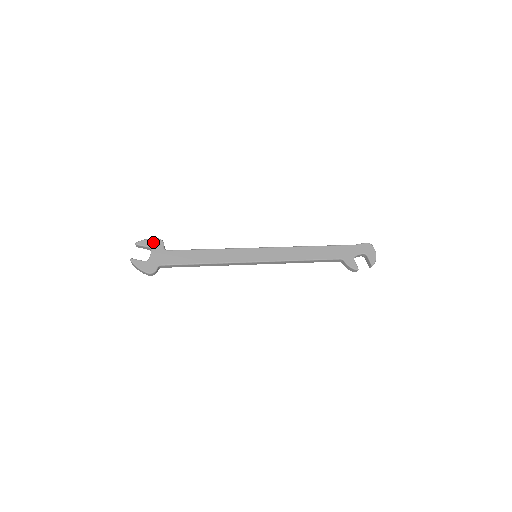
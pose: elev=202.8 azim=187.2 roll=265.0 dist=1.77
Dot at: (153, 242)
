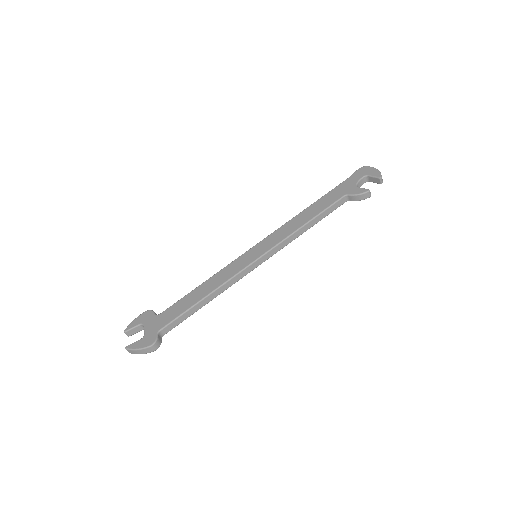
Dot at: (141, 318)
